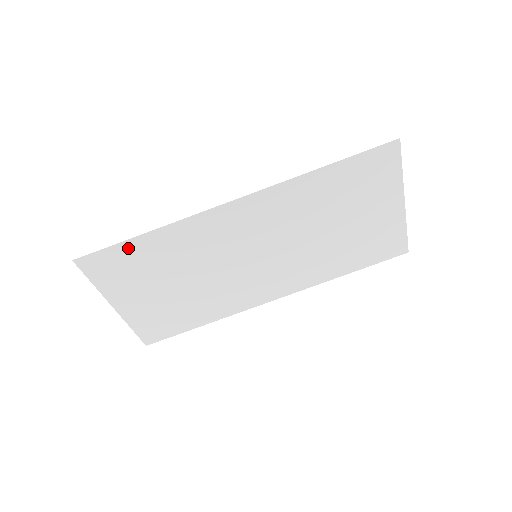
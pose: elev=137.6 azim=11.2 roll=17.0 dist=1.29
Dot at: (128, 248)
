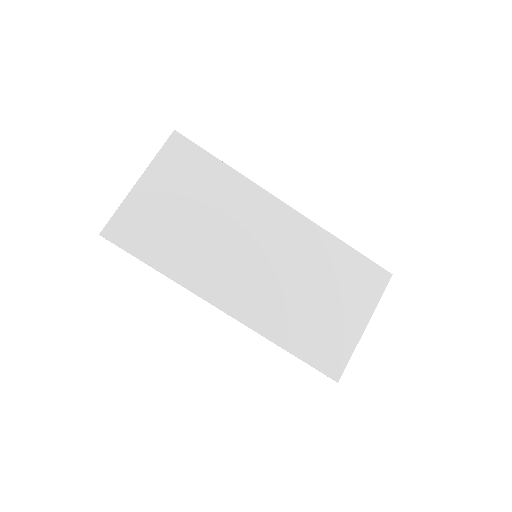
Dot at: (208, 161)
